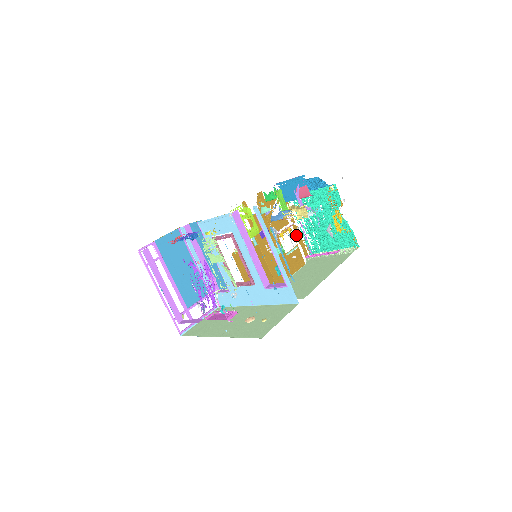
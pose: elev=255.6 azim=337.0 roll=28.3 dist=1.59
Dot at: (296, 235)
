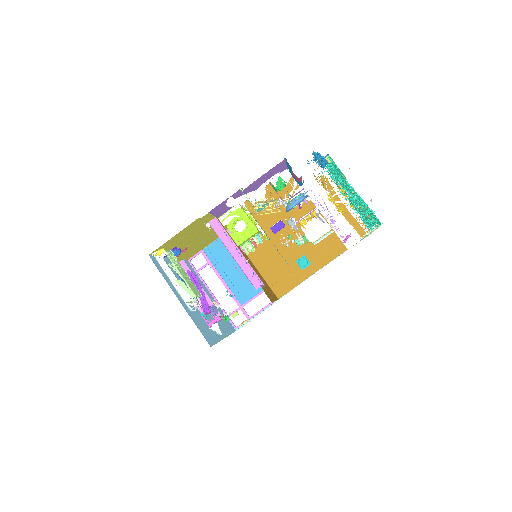
Dot at: (343, 215)
